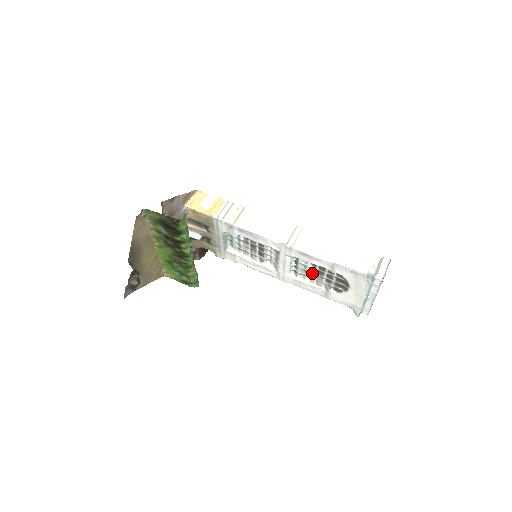
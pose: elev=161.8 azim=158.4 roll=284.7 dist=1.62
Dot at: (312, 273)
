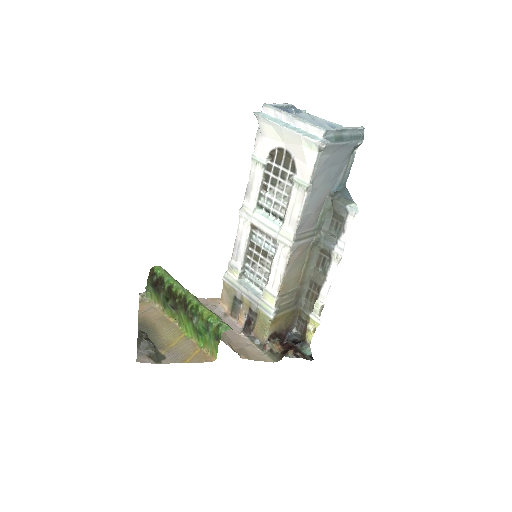
Dot at: (277, 195)
